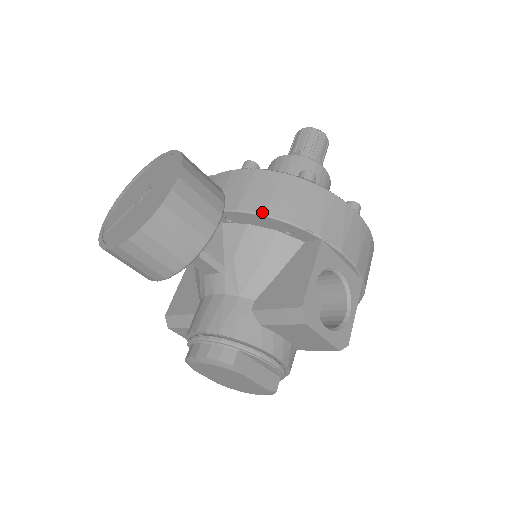
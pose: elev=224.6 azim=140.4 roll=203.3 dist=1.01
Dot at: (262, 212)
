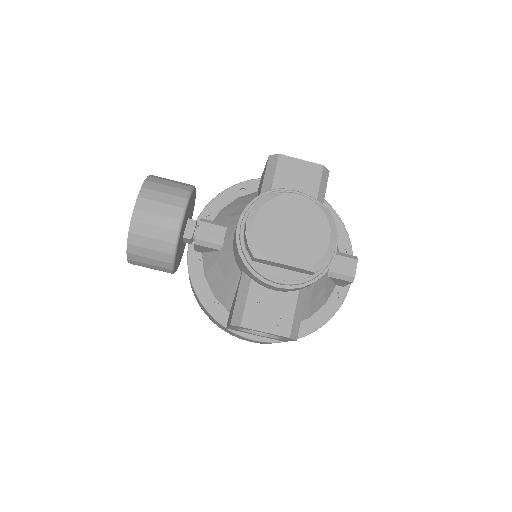
Dot at: (219, 194)
